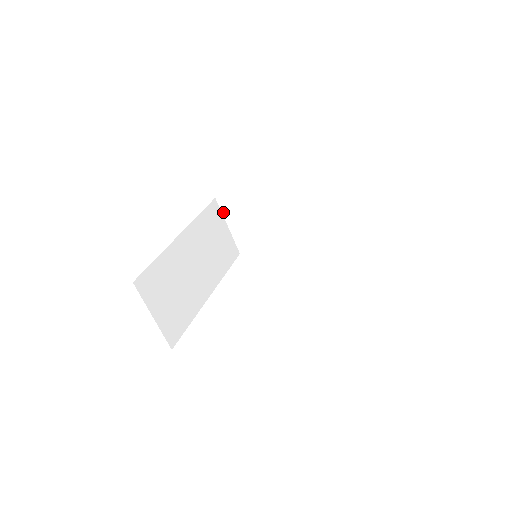
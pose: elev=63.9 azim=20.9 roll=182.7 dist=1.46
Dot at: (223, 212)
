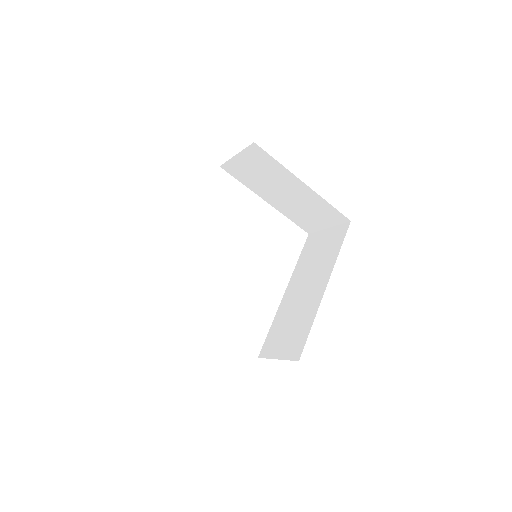
Dot at: (246, 150)
